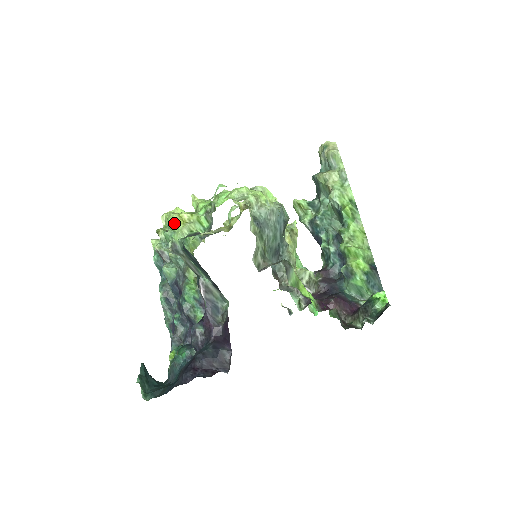
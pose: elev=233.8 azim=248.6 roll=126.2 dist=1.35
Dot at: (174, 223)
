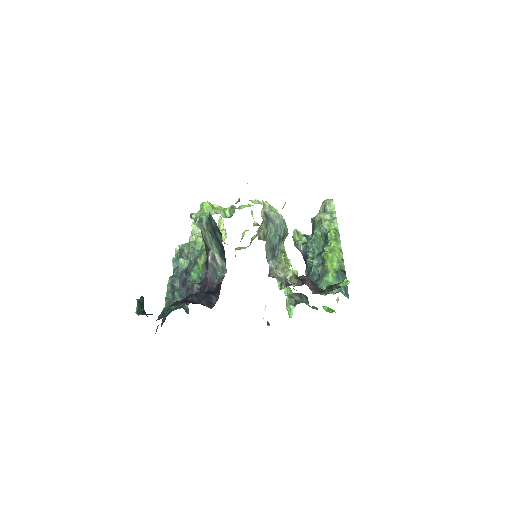
Dot at: (207, 205)
